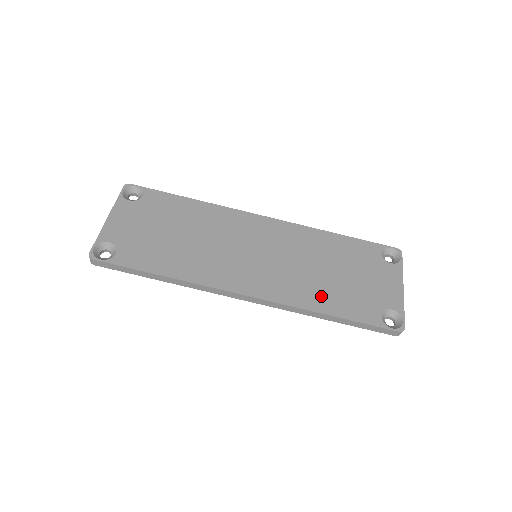
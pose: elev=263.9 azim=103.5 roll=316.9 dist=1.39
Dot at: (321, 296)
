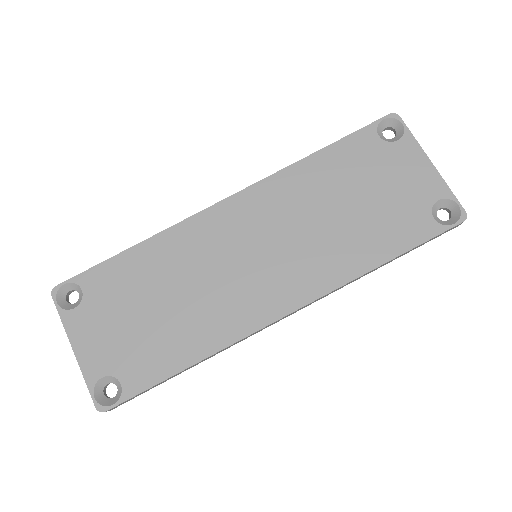
Dot at: (358, 249)
